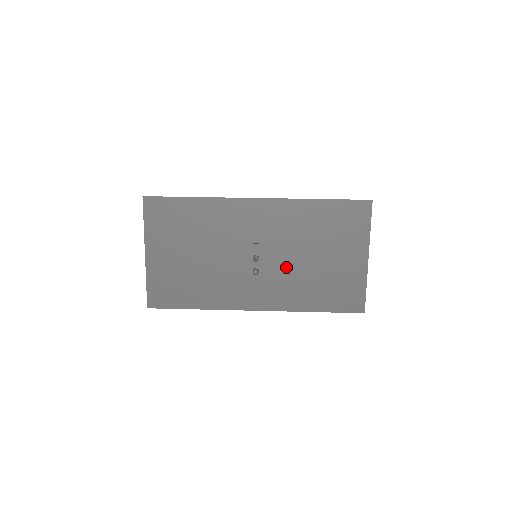
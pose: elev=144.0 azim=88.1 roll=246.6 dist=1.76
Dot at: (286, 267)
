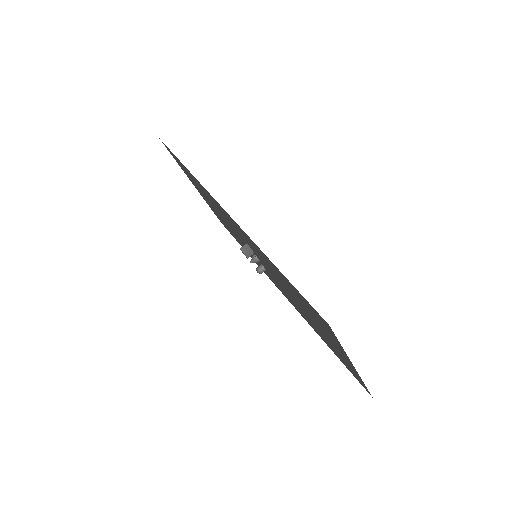
Dot at: (283, 288)
